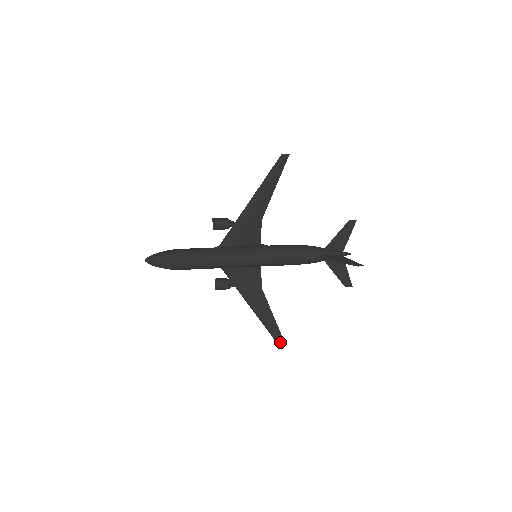
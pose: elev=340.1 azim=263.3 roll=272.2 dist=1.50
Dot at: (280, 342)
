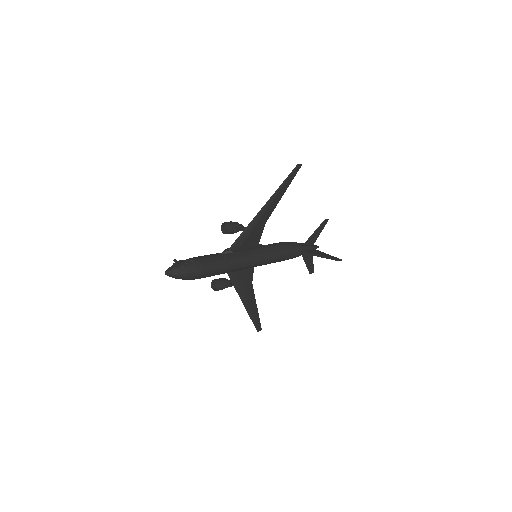
Dot at: (258, 328)
